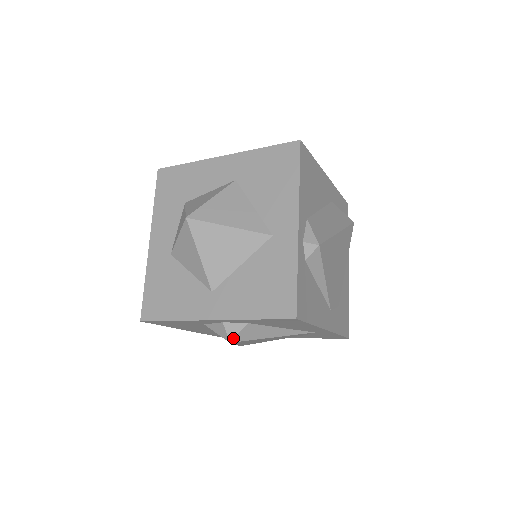
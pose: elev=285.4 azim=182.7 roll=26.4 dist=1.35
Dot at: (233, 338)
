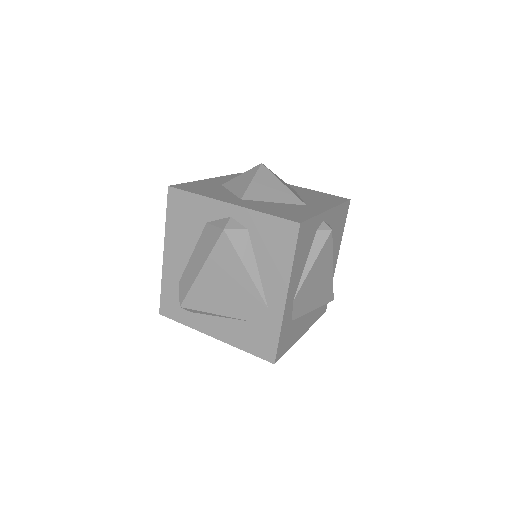
Dot at: (229, 229)
